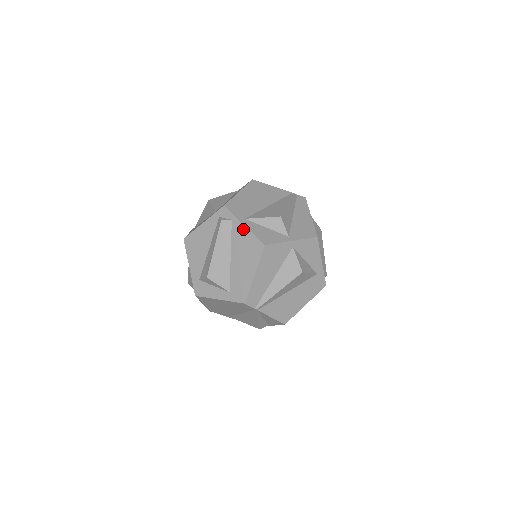
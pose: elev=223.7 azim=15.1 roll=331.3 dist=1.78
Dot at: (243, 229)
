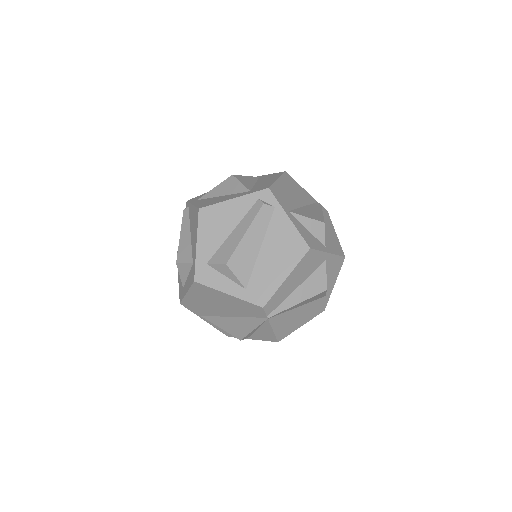
Dot at: (287, 222)
